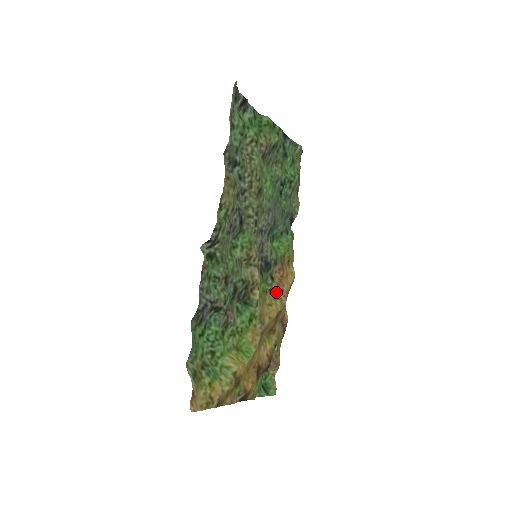
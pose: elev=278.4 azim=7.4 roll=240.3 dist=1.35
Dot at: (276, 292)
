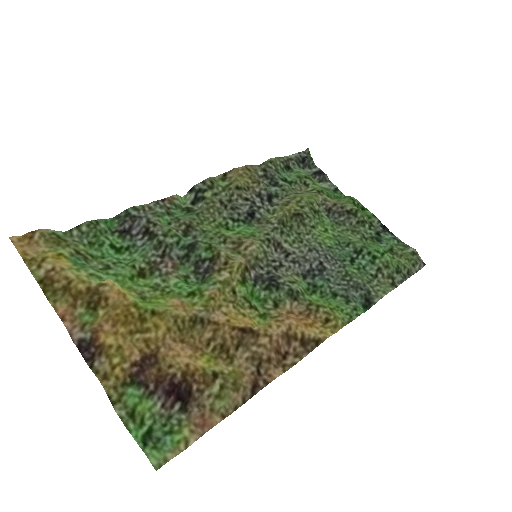
Dot at: (270, 319)
